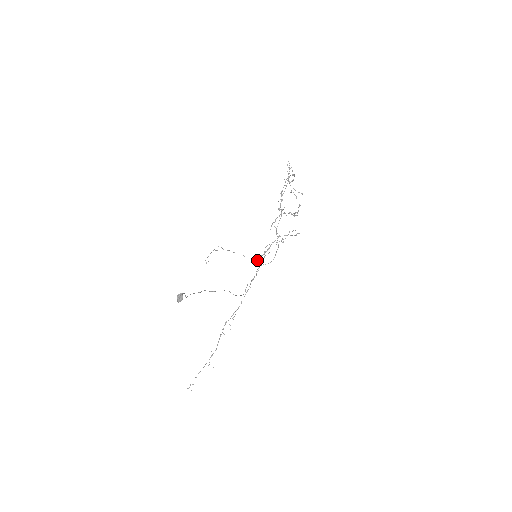
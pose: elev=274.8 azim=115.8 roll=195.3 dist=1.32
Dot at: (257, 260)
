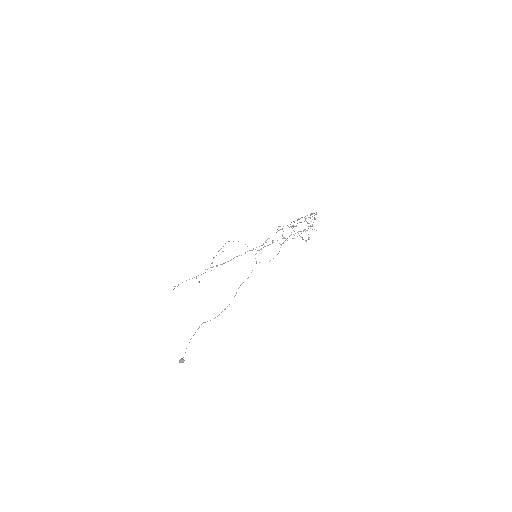
Dot at: occluded
